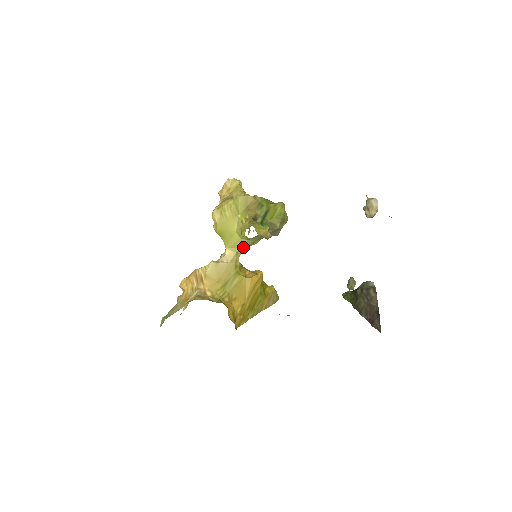
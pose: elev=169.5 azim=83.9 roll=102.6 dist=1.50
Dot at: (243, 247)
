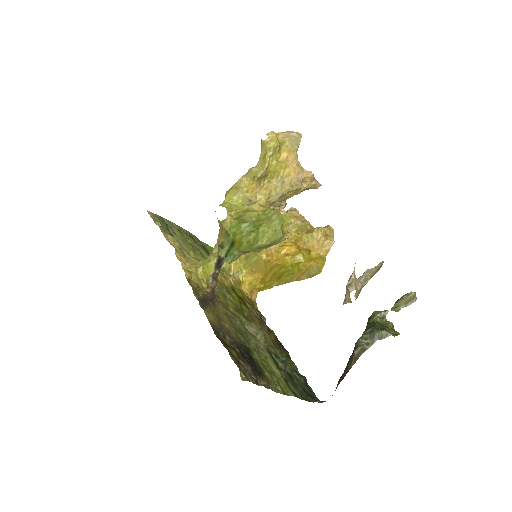
Dot at: occluded
